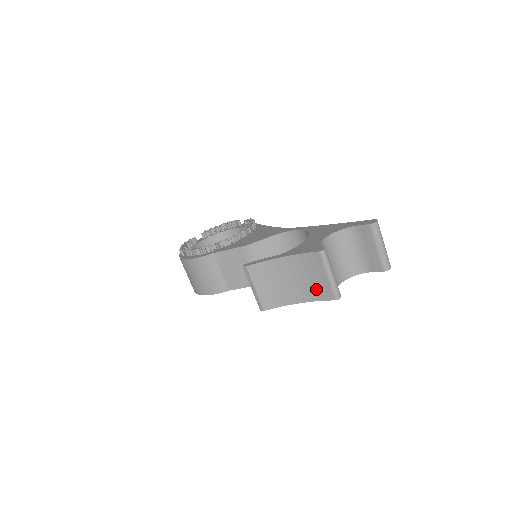
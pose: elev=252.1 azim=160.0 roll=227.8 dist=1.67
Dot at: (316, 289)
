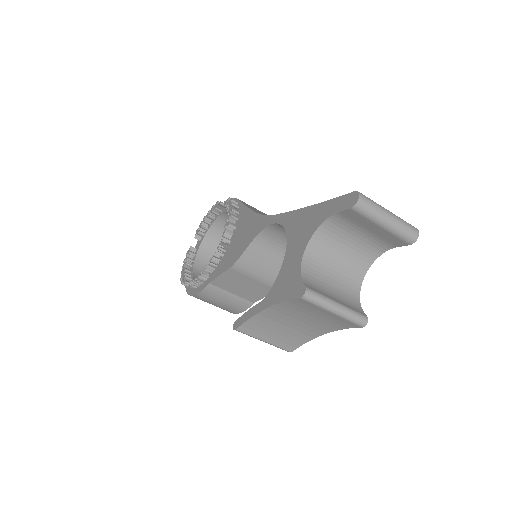
Dot at: (331, 322)
